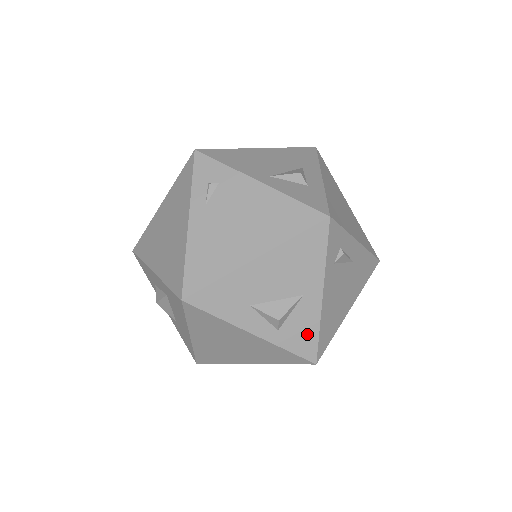
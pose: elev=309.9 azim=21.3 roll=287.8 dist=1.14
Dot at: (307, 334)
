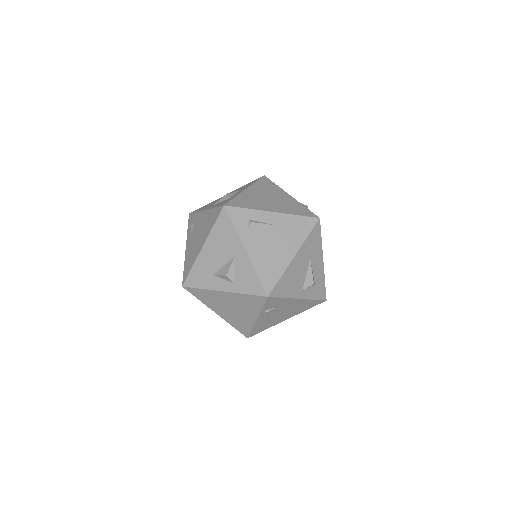
Dot at: (251, 279)
